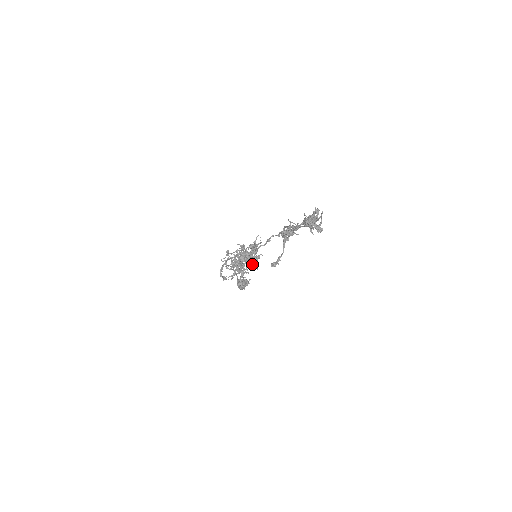
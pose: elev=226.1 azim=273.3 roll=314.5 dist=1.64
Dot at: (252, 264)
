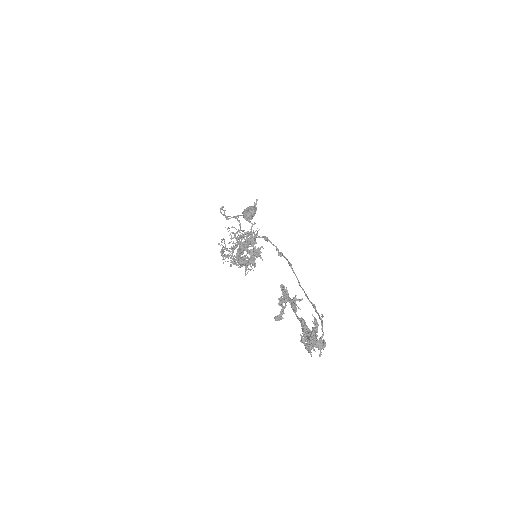
Dot at: (254, 267)
